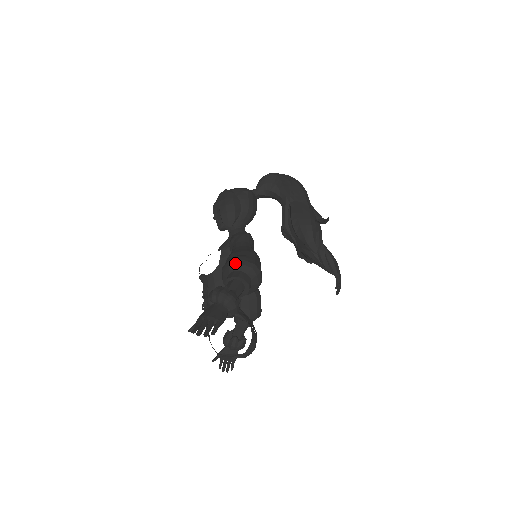
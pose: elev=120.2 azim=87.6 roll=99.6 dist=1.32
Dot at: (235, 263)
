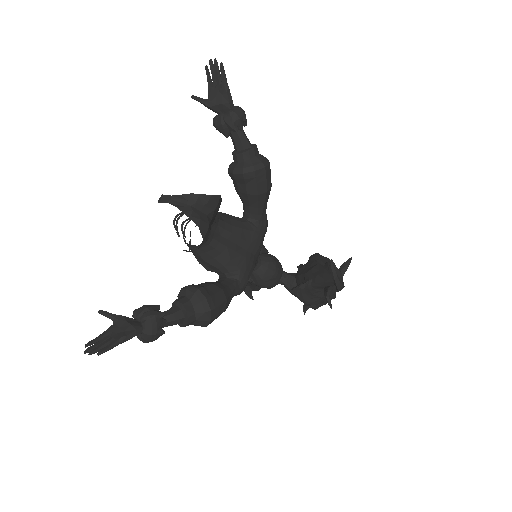
Dot at: occluded
